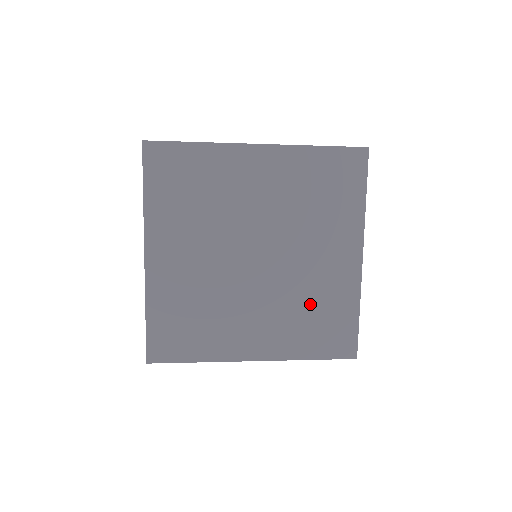
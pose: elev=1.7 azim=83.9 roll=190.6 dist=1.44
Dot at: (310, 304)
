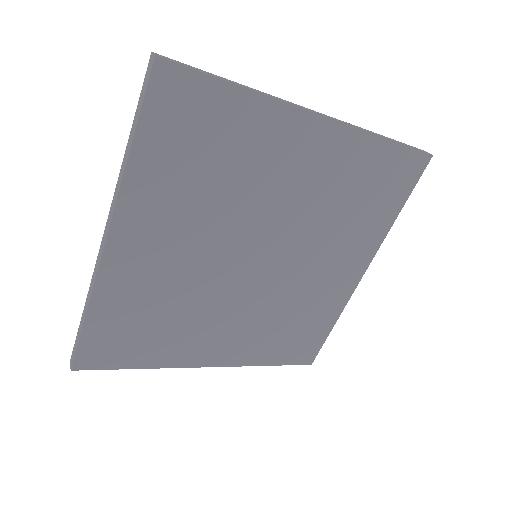
Dot at: (293, 314)
